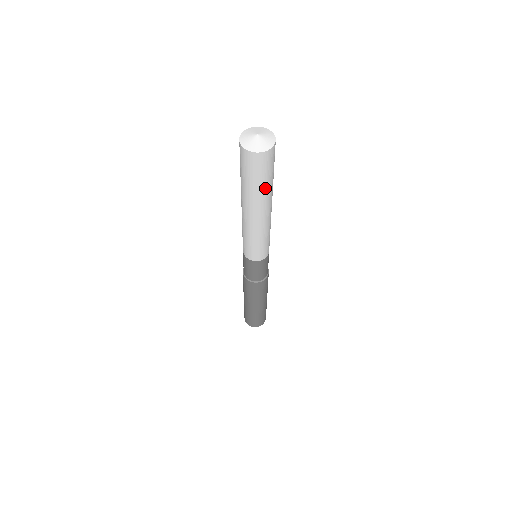
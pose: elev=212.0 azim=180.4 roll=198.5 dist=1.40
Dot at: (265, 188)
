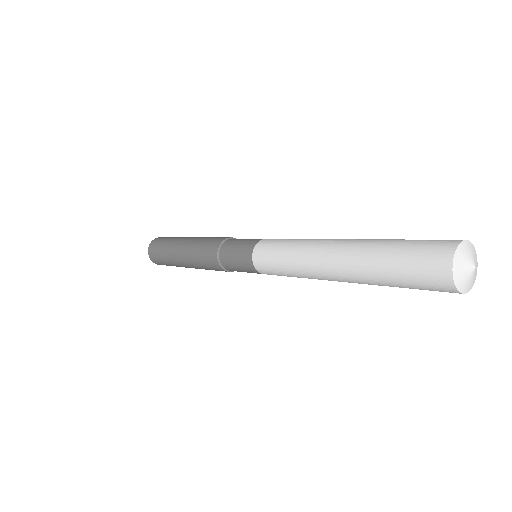
Dot at: occluded
